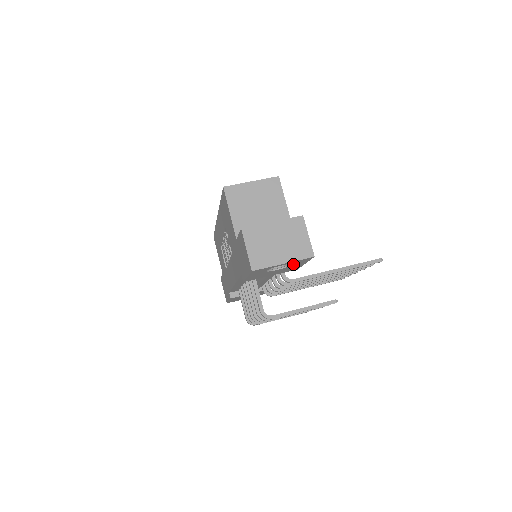
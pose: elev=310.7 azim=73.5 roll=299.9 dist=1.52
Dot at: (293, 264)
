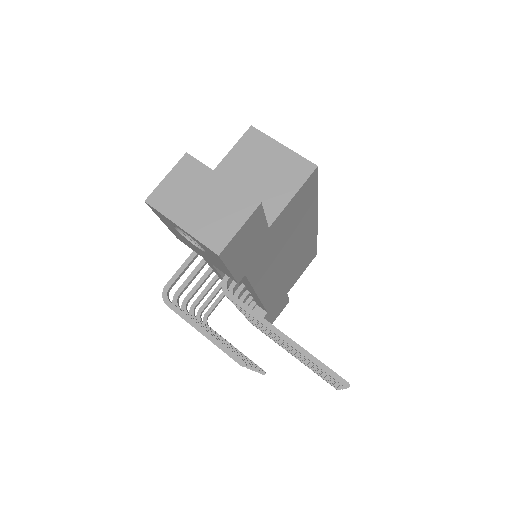
Dot at: (206, 250)
